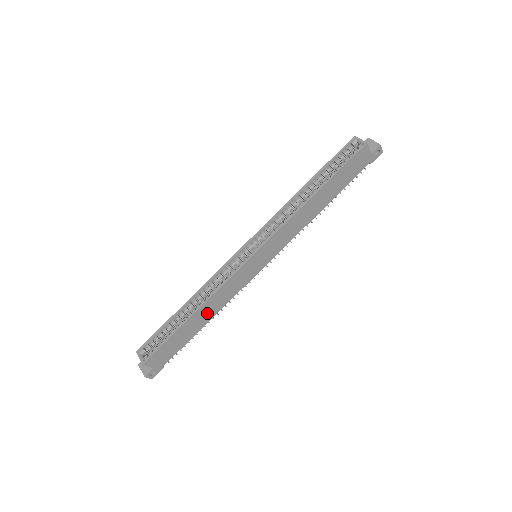
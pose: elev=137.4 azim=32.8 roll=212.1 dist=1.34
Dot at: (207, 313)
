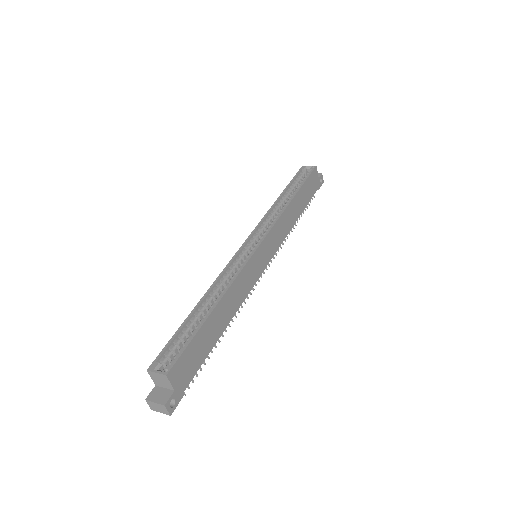
Dot at: (226, 312)
